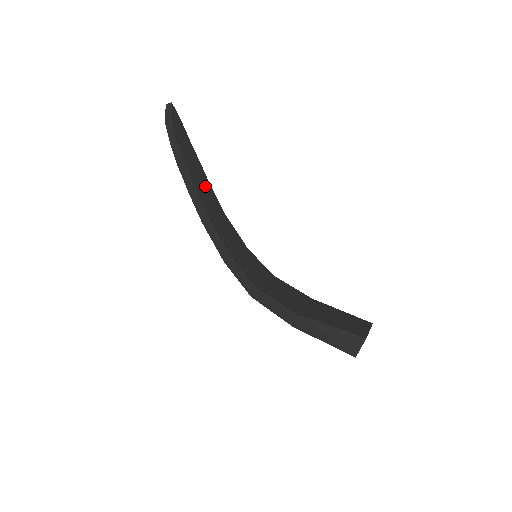
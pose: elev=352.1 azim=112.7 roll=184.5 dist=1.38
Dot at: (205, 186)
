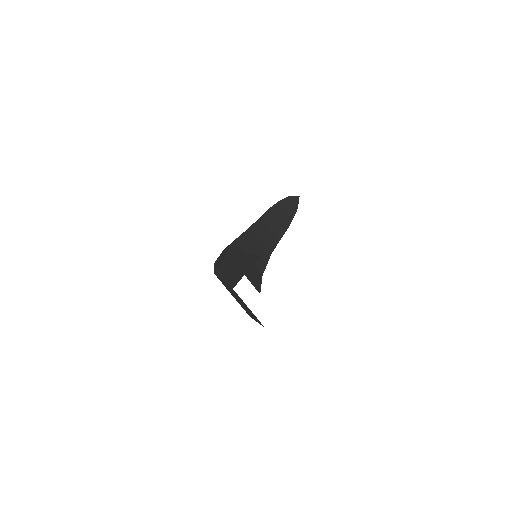
Dot at: (273, 232)
